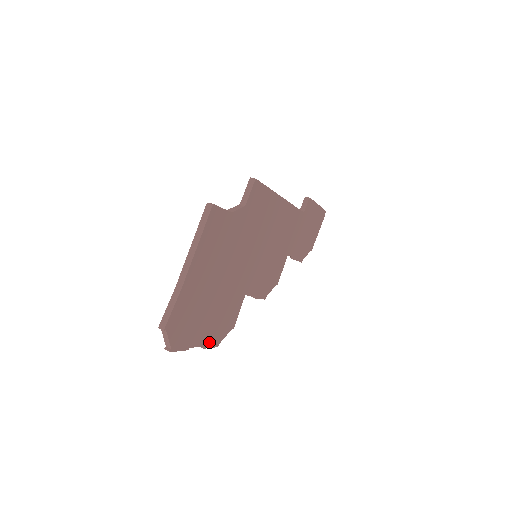
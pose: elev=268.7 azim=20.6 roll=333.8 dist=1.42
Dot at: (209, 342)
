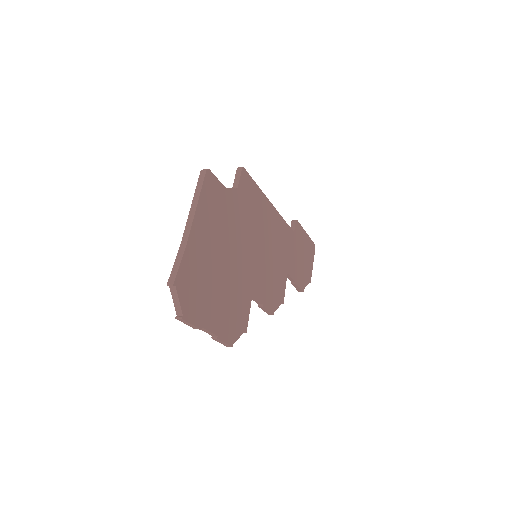
Dot at: (222, 334)
